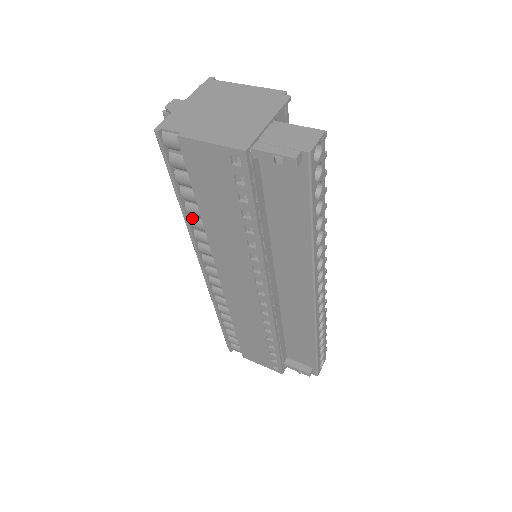
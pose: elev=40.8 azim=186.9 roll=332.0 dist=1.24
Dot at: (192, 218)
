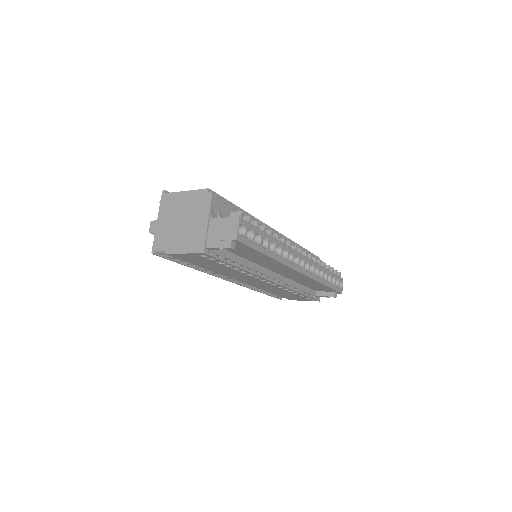
Dot at: (203, 268)
